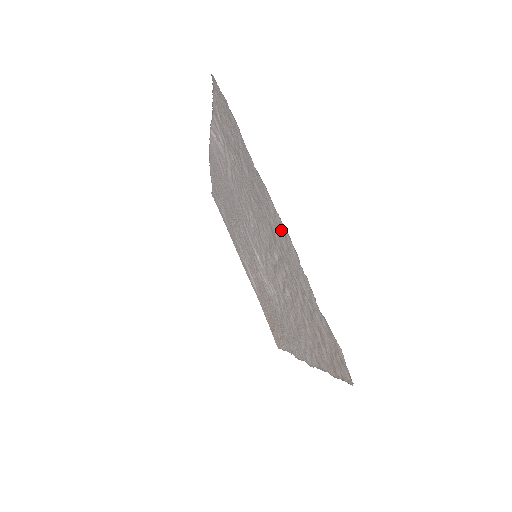
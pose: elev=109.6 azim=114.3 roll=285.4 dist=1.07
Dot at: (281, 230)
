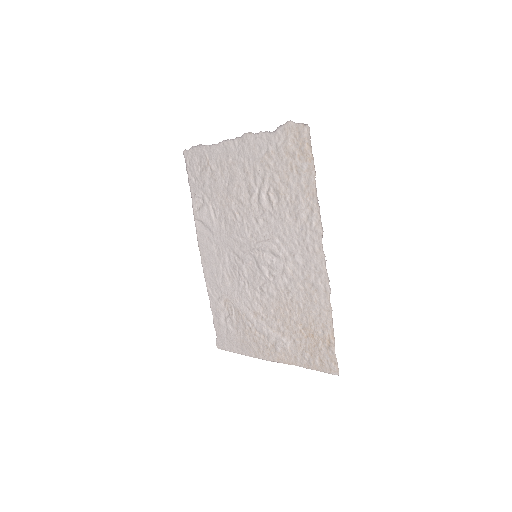
Dot at: (241, 144)
